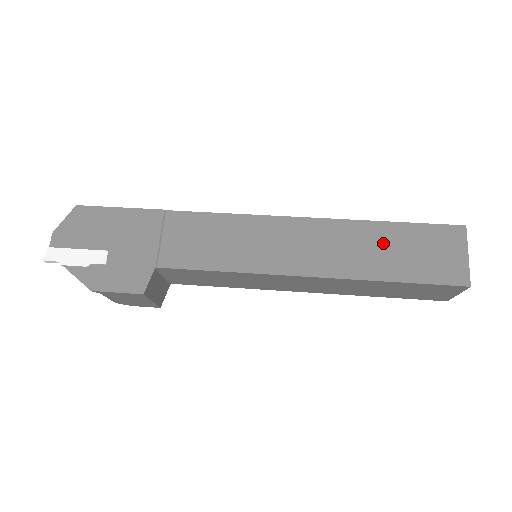
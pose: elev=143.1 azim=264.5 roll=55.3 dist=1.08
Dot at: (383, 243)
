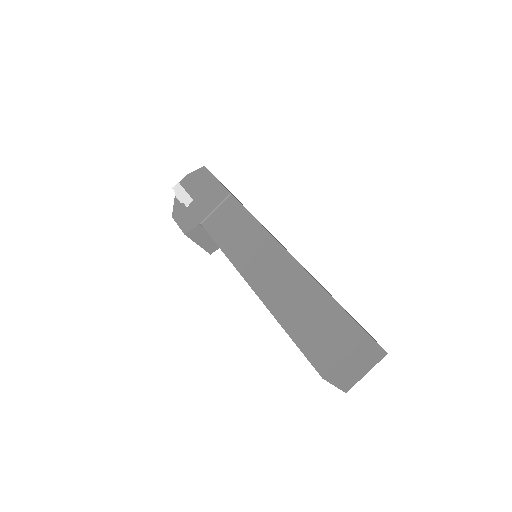
Dot at: (305, 300)
